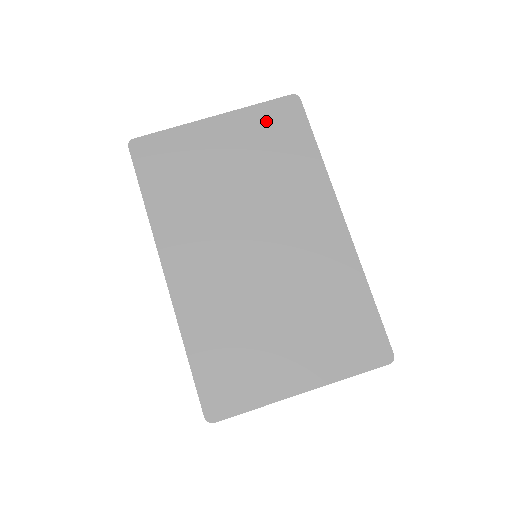
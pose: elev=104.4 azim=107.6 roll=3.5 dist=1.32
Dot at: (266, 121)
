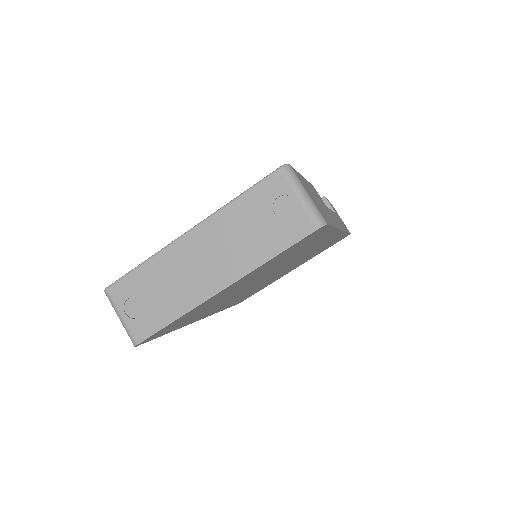
Dot at: (283, 255)
